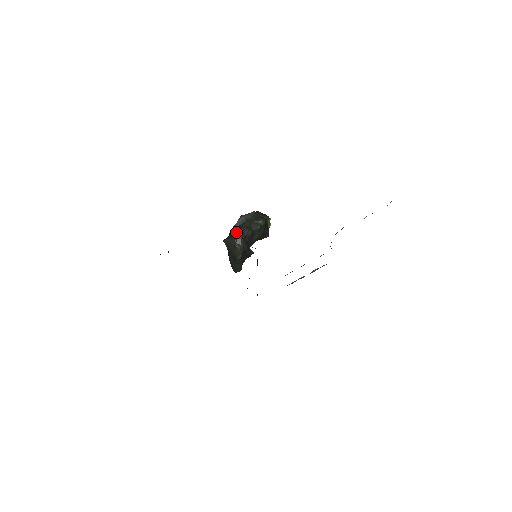
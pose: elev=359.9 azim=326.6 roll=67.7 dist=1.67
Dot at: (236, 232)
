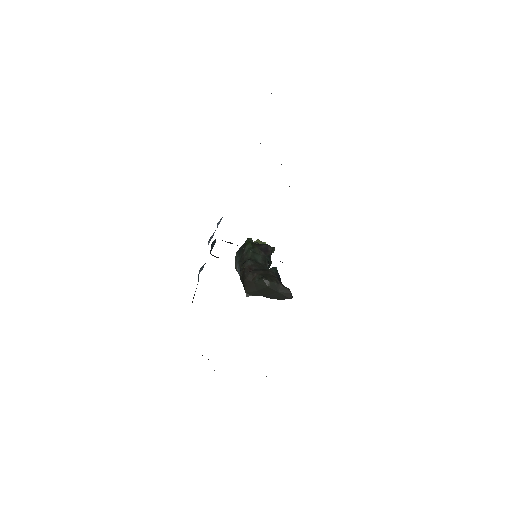
Dot at: (241, 278)
